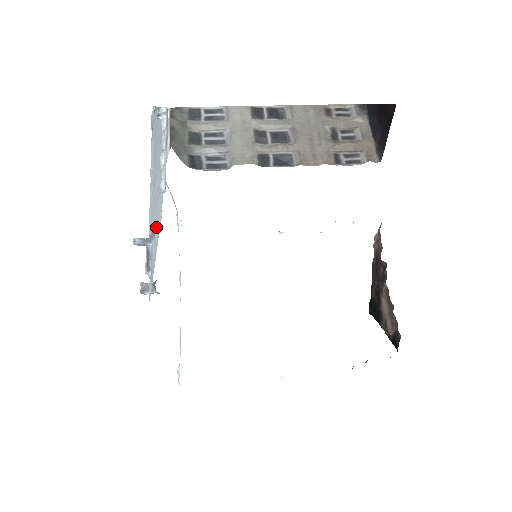
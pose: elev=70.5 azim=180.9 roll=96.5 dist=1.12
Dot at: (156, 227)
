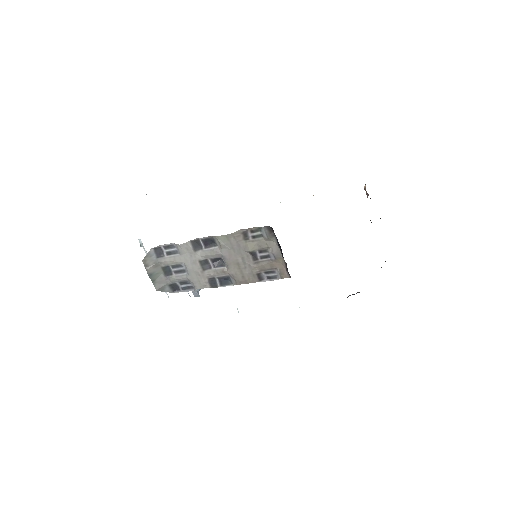
Dot at: occluded
